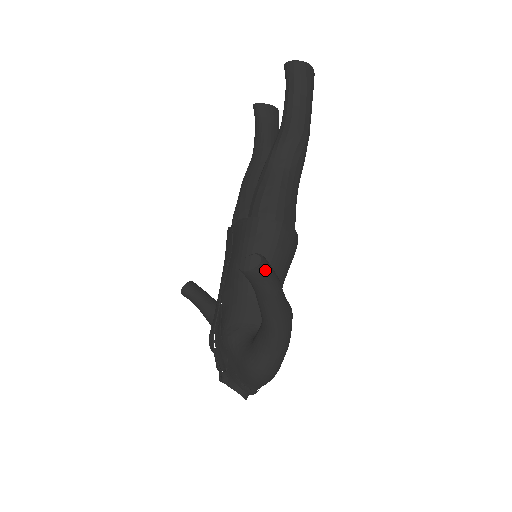
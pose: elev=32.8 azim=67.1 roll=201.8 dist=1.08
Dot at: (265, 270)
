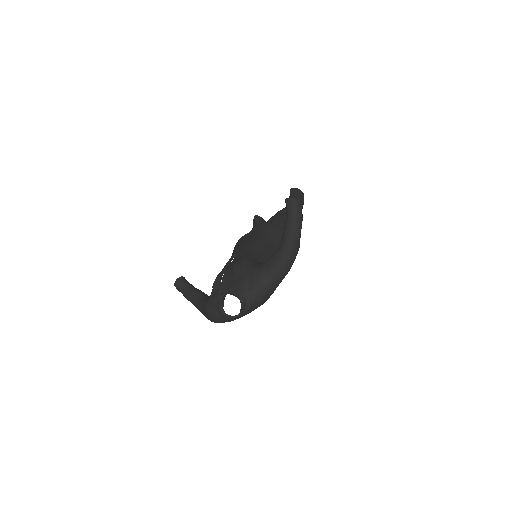
Dot at: (301, 203)
